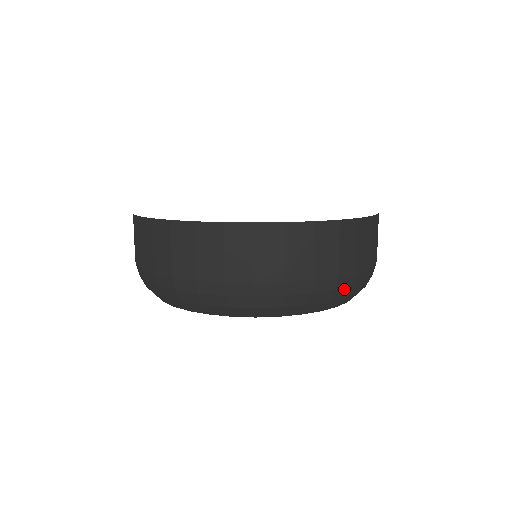
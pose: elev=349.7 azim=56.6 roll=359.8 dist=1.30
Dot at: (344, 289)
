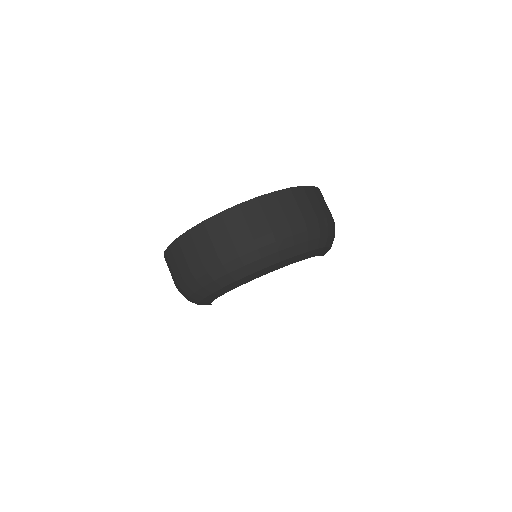
Dot at: occluded
